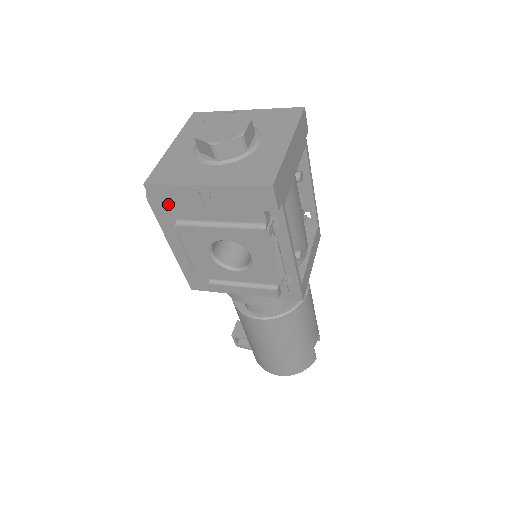
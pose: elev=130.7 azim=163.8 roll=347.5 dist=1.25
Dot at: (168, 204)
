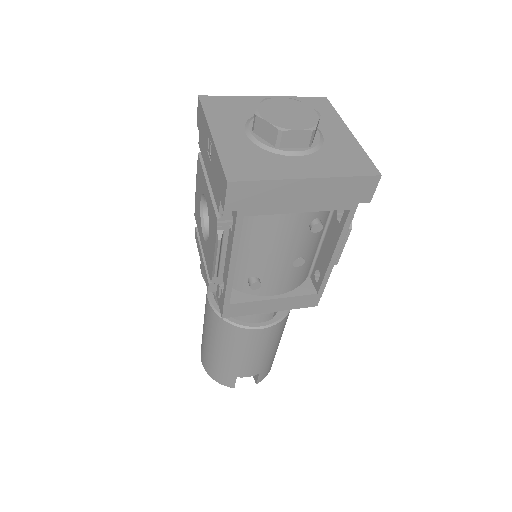
Dot at: (200, 129)
